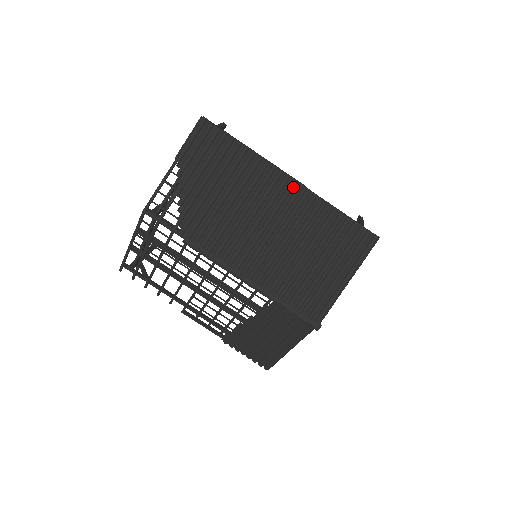
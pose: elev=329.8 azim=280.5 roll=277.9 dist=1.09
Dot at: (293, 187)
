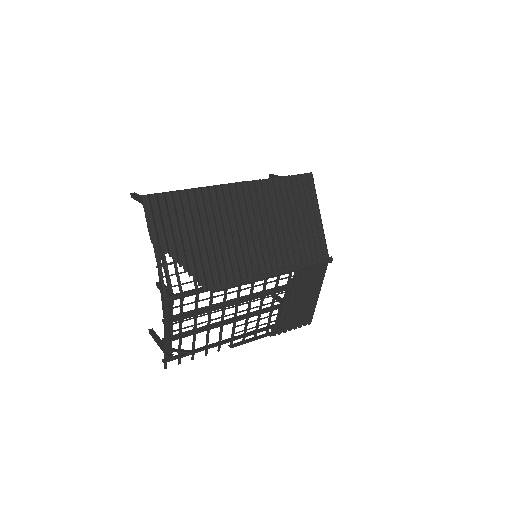
Dot at: (242, 188)
